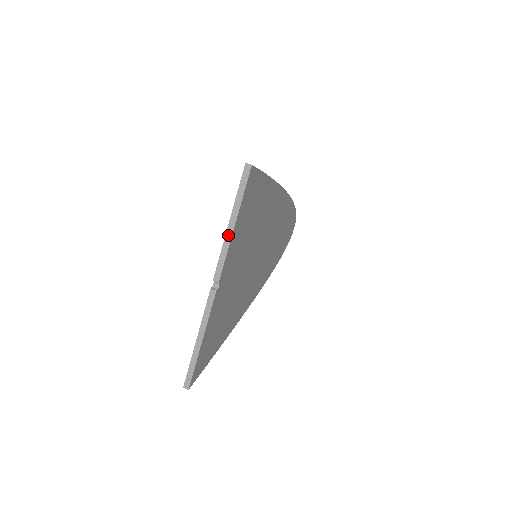
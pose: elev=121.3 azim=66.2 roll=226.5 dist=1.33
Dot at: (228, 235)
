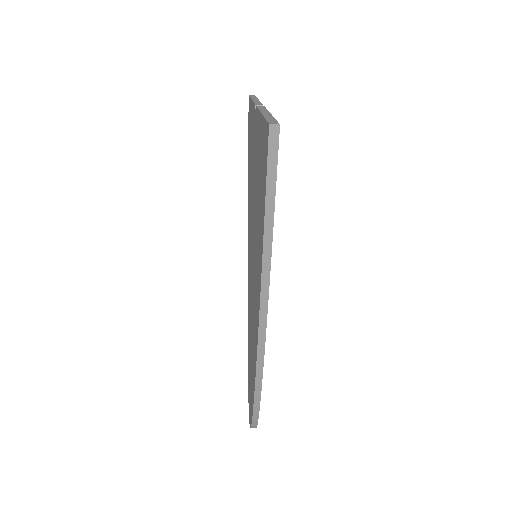
Dot at: (255, 100)
